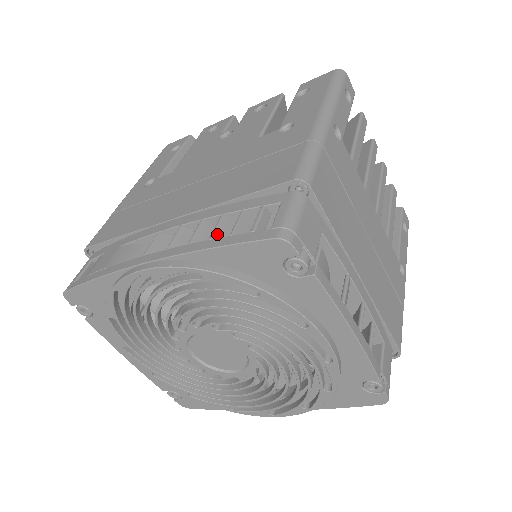
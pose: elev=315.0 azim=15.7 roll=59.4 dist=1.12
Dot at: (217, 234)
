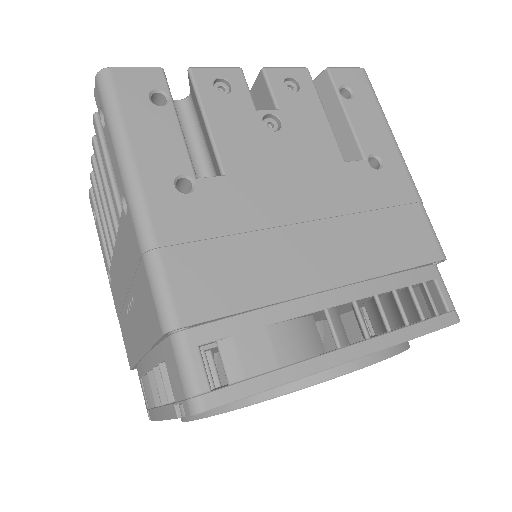
Dot at: (405, 315)
